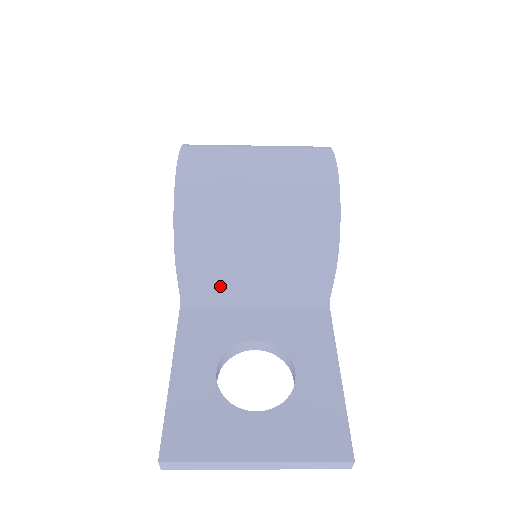
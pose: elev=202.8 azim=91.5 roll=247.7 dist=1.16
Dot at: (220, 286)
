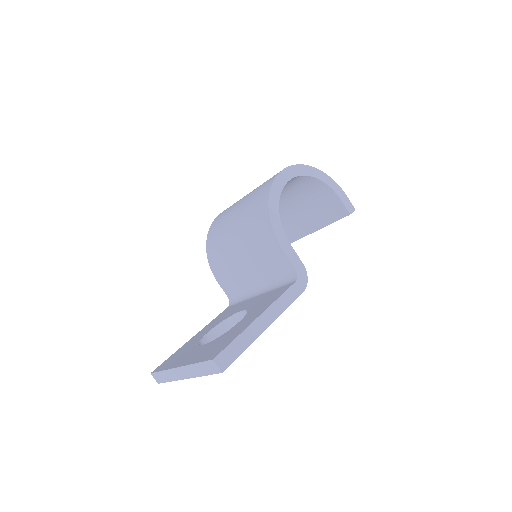
Dot at: (238, 283)
